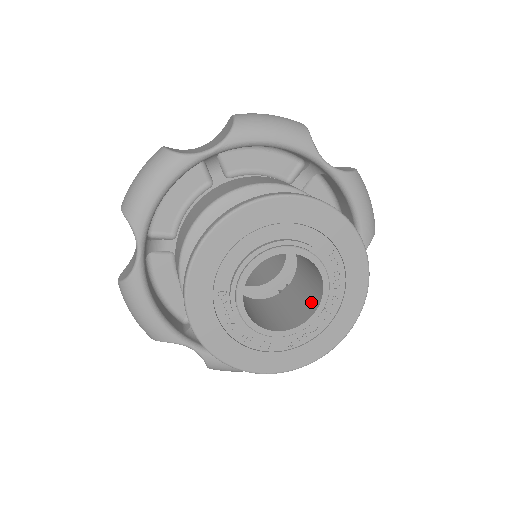
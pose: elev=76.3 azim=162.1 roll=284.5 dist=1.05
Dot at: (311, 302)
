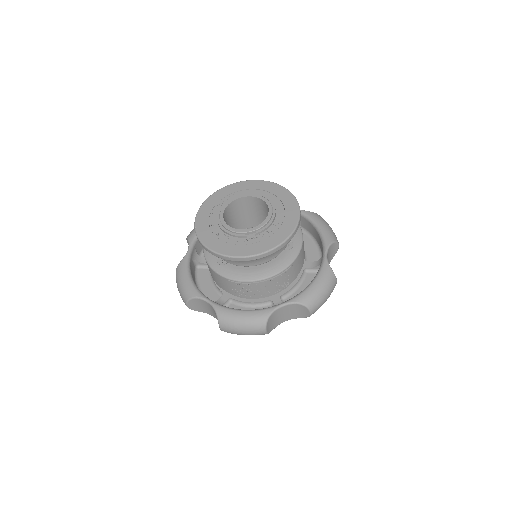
Dot at: occluded
